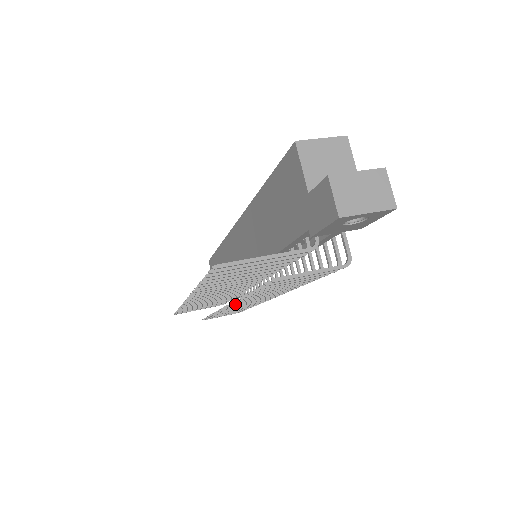
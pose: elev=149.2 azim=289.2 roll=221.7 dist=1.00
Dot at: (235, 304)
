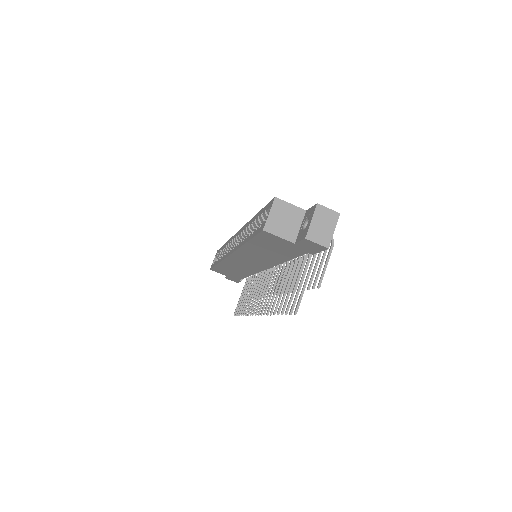
Dot at: occluded
